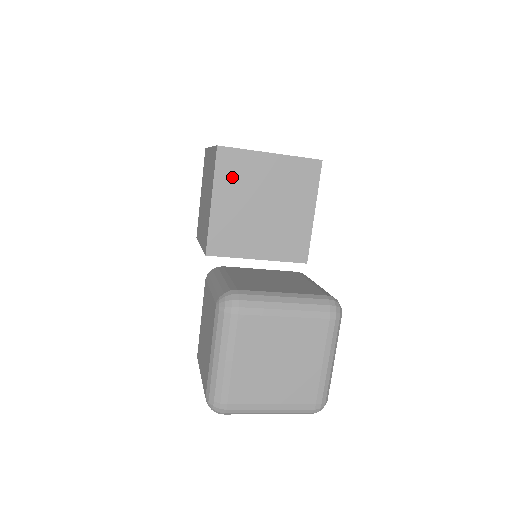
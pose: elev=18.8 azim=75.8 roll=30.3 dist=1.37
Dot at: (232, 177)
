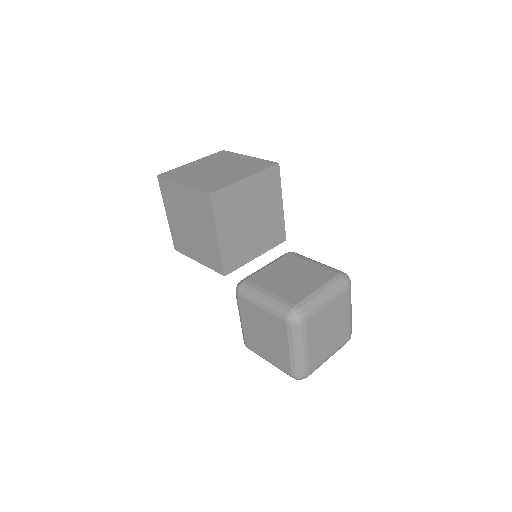
Dot at: (226, 211)
